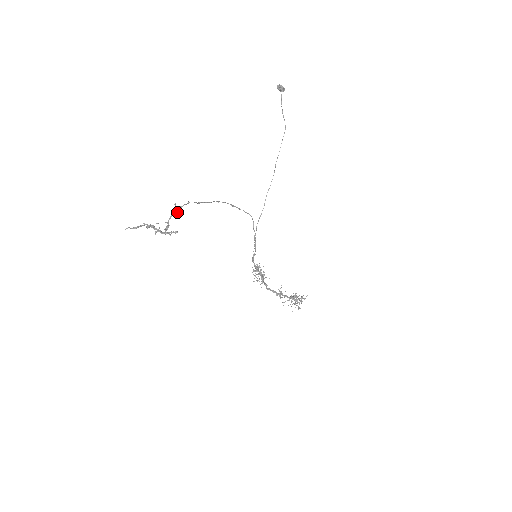
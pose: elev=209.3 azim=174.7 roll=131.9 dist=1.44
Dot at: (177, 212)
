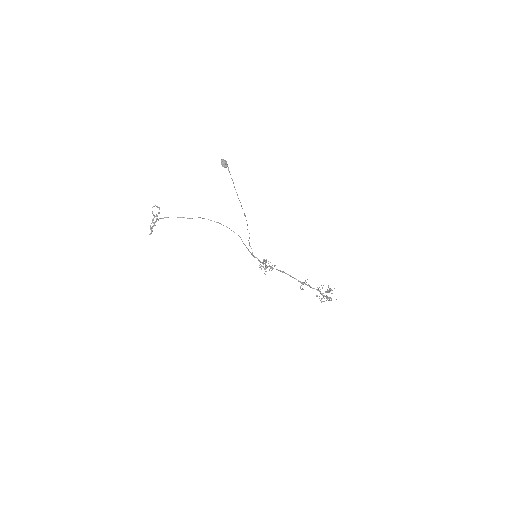
Dot at: (158, 220)
